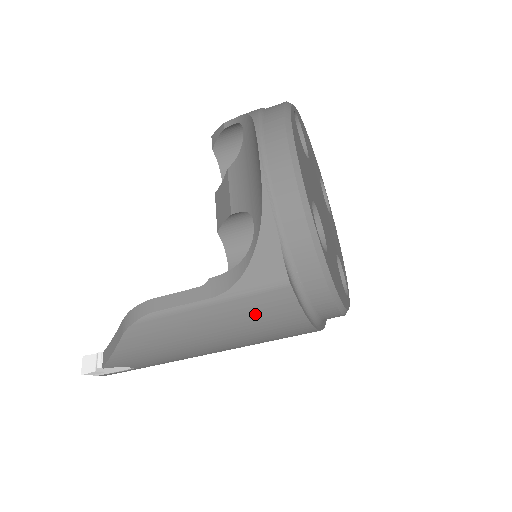
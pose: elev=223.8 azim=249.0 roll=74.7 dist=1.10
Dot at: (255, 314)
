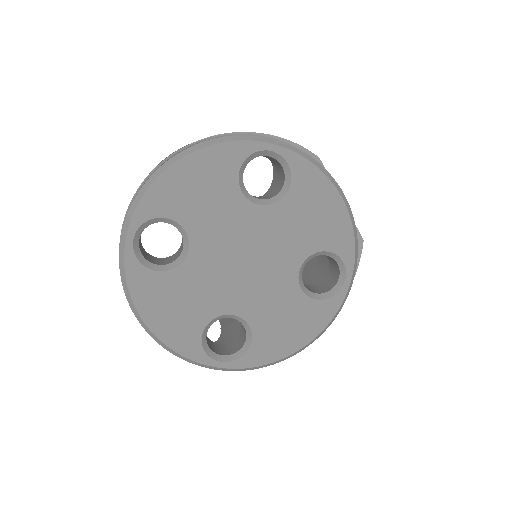
Dot at: occluded
